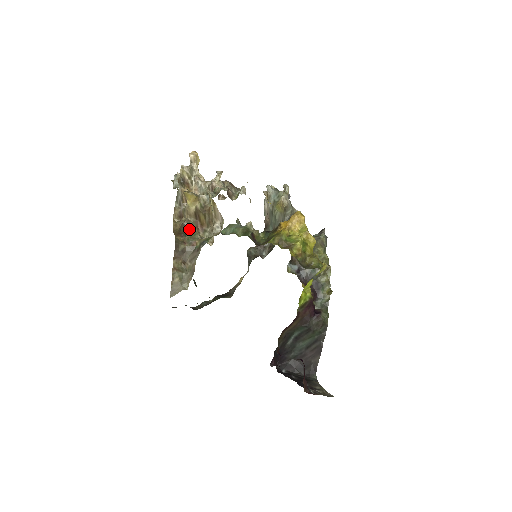
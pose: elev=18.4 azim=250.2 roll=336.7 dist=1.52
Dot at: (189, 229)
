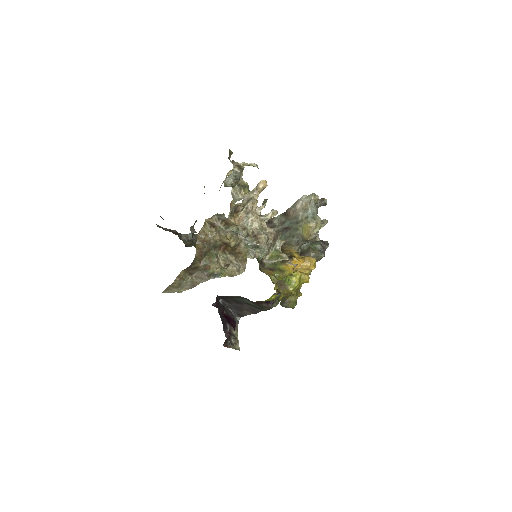
Dot at: (212, 249)
